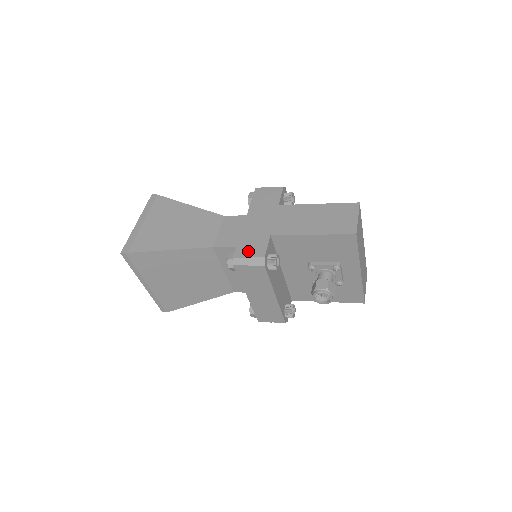
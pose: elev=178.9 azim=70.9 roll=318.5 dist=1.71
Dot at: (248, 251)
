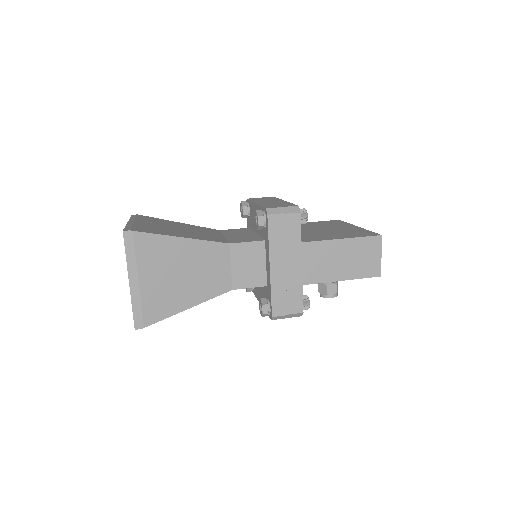
Dot at: (285, 308)
